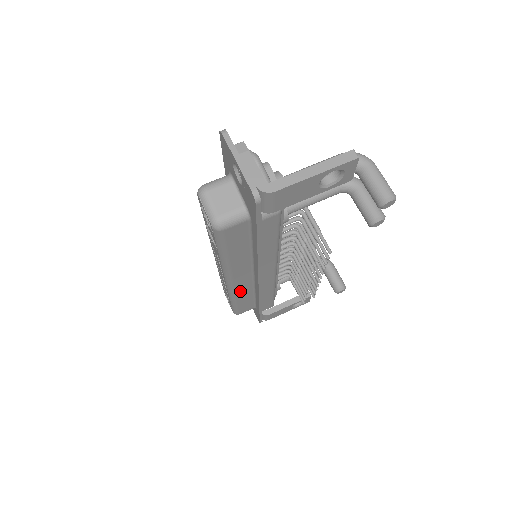
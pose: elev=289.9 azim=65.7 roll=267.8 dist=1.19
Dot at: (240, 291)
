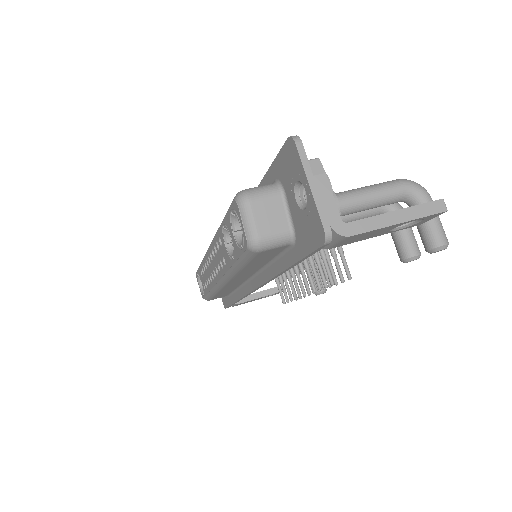
Dot at: (226, 287)
